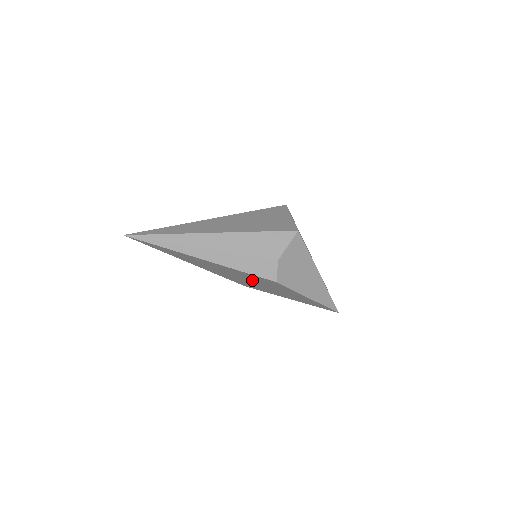
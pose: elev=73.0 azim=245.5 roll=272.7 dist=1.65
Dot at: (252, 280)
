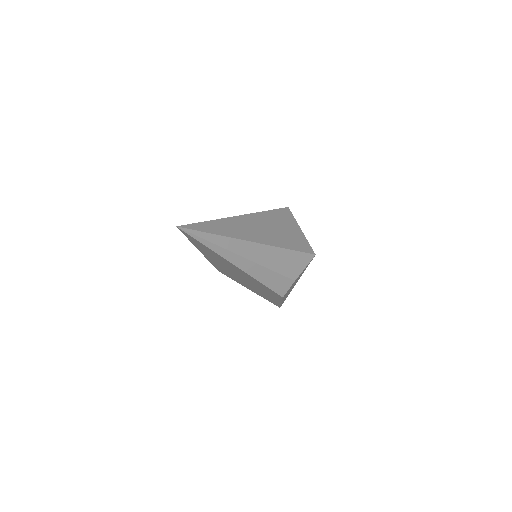
Dot at: (250, 282)
